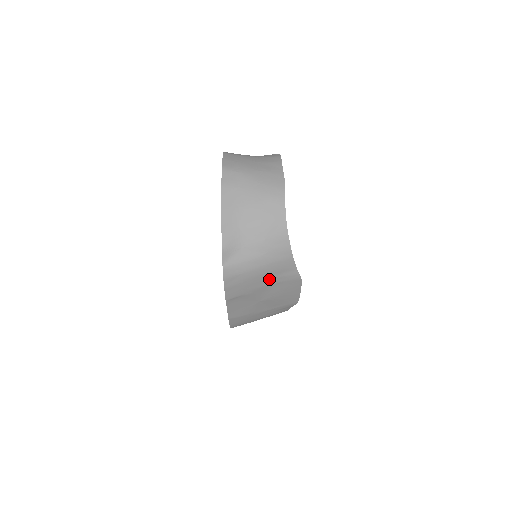
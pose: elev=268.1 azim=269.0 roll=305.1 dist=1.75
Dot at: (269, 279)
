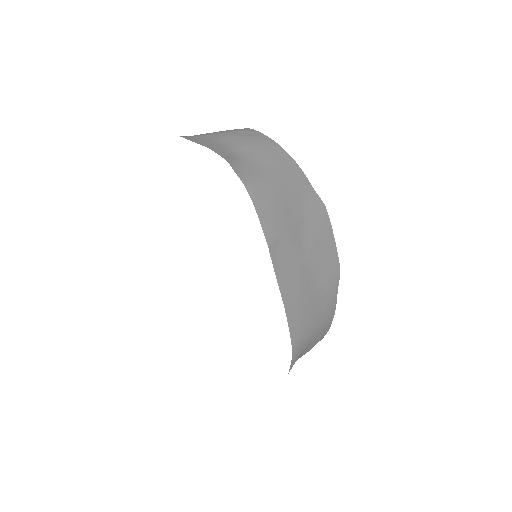
Dot at: (297, 206)
